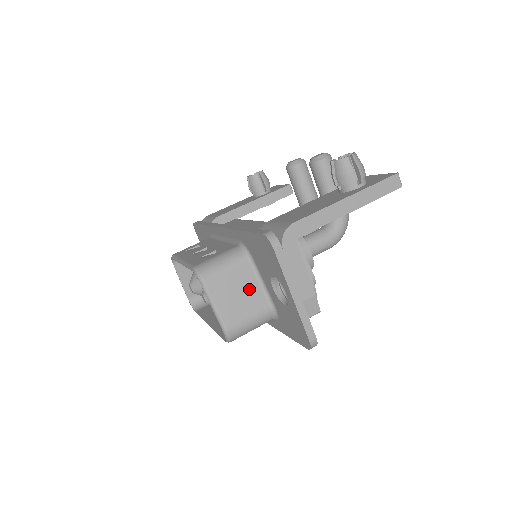
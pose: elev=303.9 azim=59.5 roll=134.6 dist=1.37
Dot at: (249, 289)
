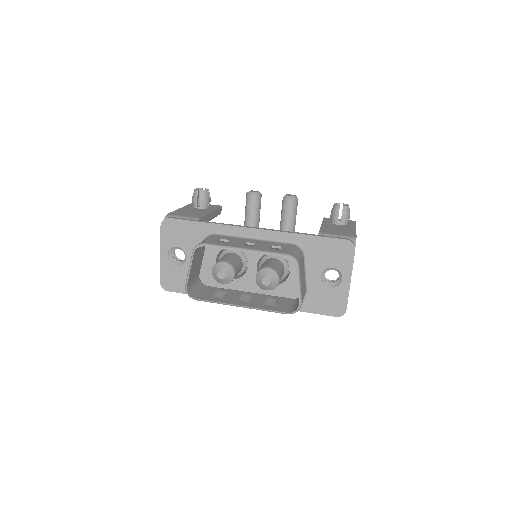
Dot at: occluded
